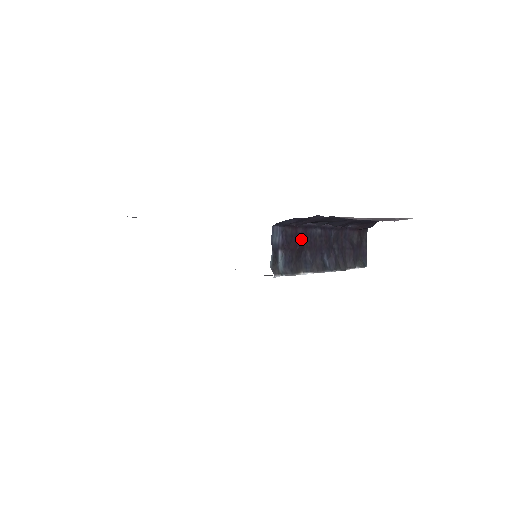
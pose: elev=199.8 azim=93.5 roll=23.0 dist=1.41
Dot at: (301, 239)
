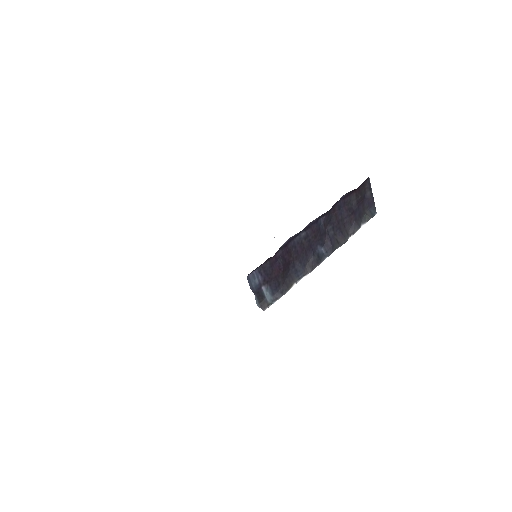
Dot at: (284, 257)
